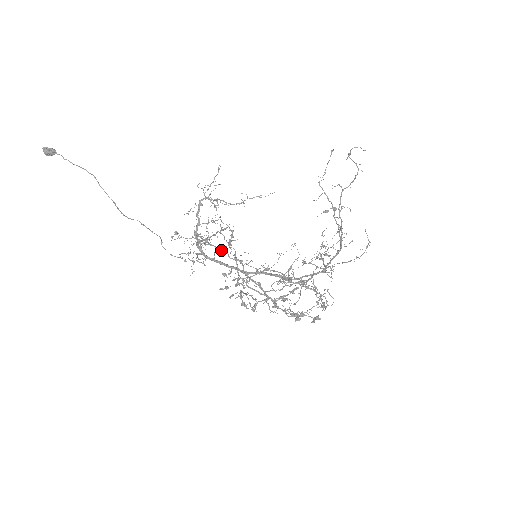
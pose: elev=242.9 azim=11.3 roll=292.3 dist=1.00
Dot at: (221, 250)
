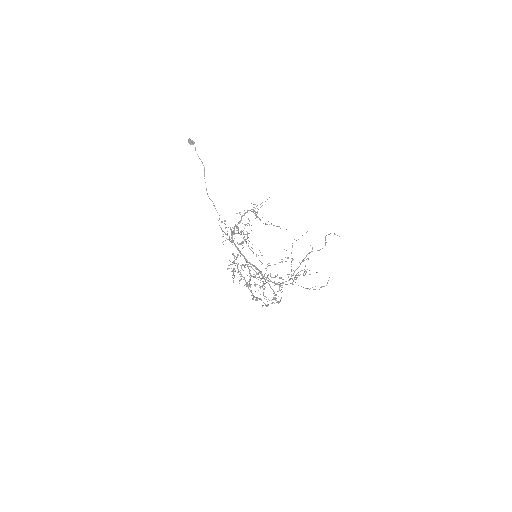
Dot at: (246, 241)
